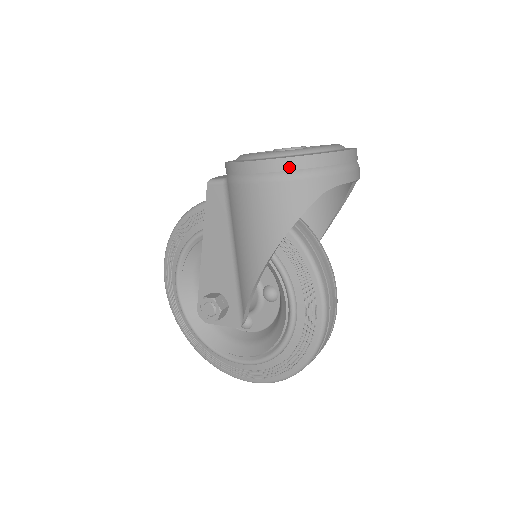
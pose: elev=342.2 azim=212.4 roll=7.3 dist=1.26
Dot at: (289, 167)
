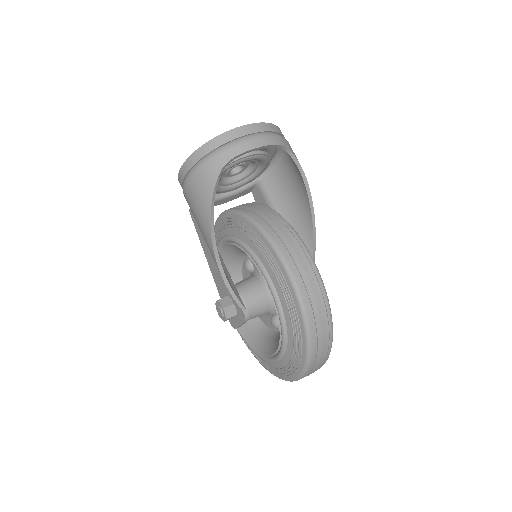
Dot at: (192, 163)
